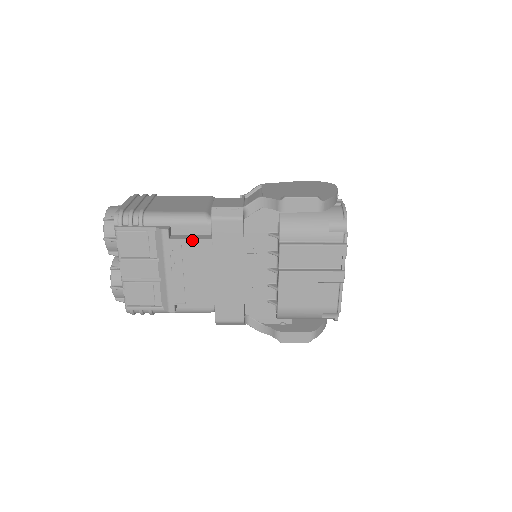
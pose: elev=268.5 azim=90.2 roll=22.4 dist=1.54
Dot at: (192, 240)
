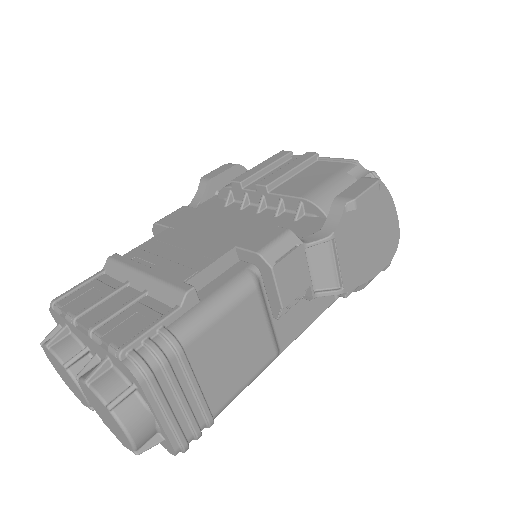
Dot at: (149, 241)
